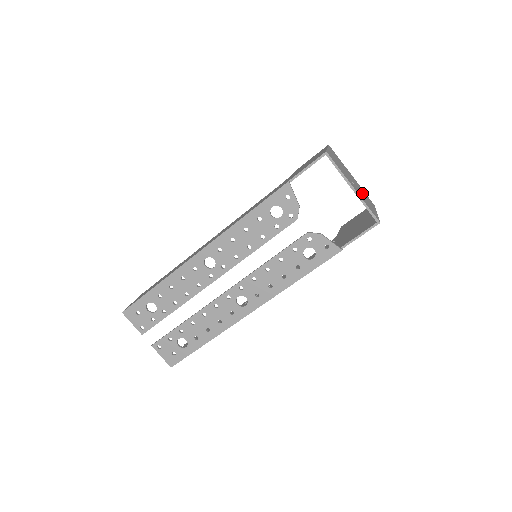
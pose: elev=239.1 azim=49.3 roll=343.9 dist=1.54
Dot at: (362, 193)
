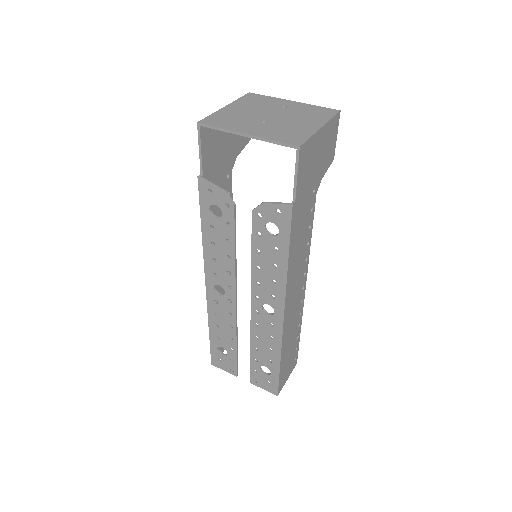
Dot at: (292, 119)
